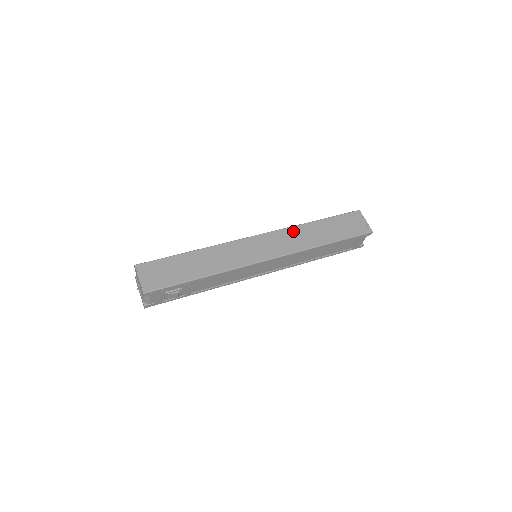
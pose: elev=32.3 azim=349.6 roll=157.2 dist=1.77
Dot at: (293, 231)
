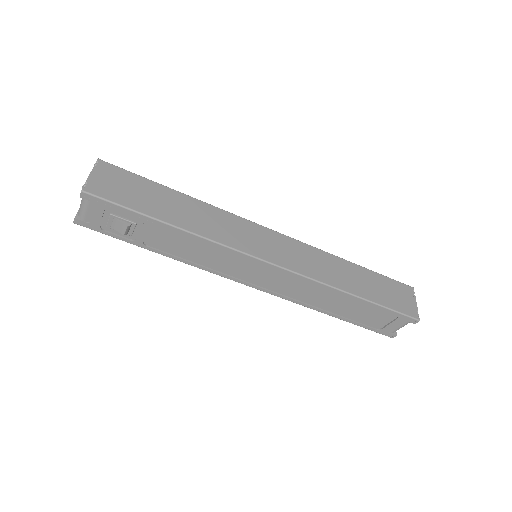
Dot at: (320, 255)
